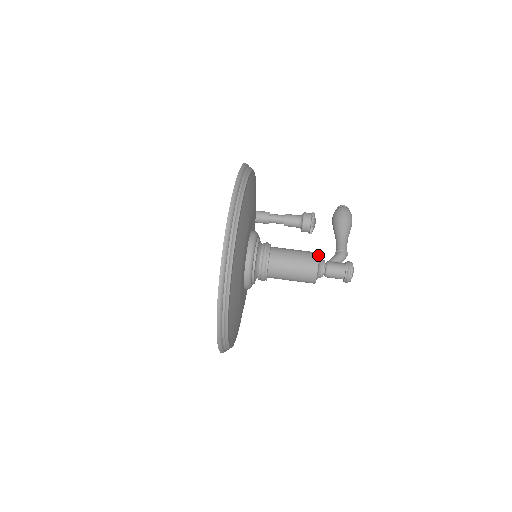
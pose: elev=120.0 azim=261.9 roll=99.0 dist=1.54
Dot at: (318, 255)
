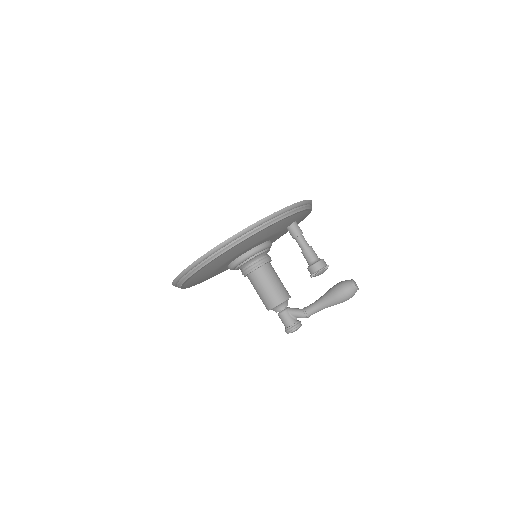
Dot at: (279, 304)
